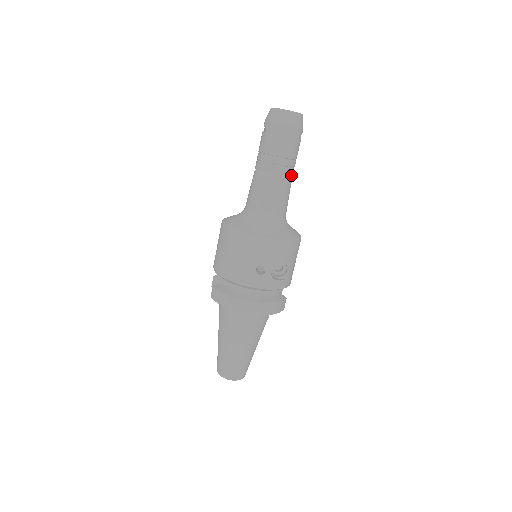
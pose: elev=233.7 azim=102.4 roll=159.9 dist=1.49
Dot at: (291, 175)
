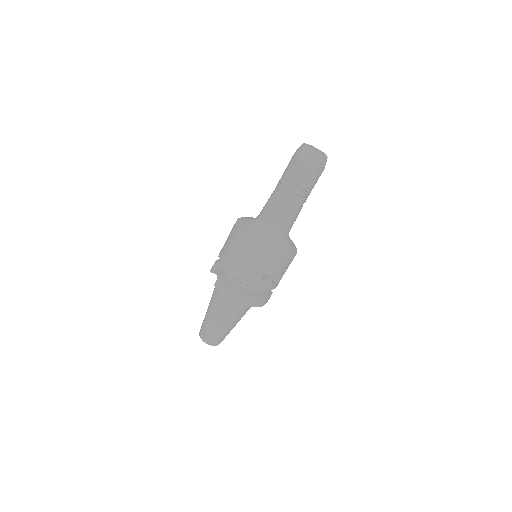
Dot at: (304, 202)
